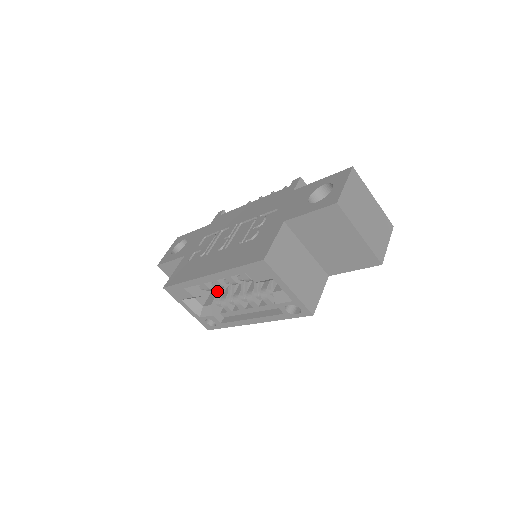
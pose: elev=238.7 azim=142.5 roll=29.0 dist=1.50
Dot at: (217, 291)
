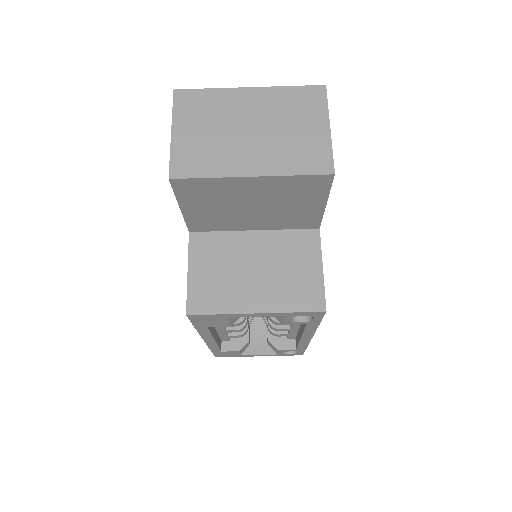
Dot at: (263, 319)
